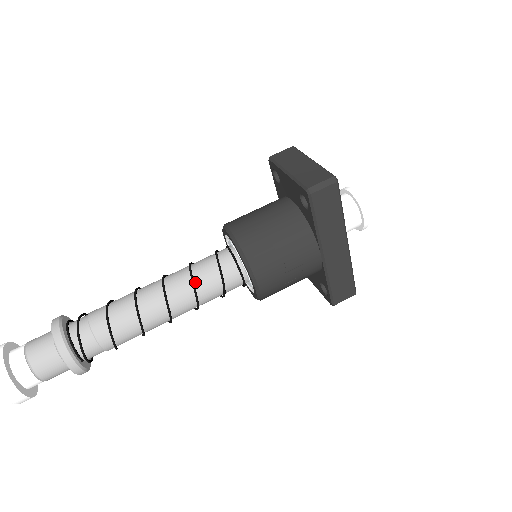
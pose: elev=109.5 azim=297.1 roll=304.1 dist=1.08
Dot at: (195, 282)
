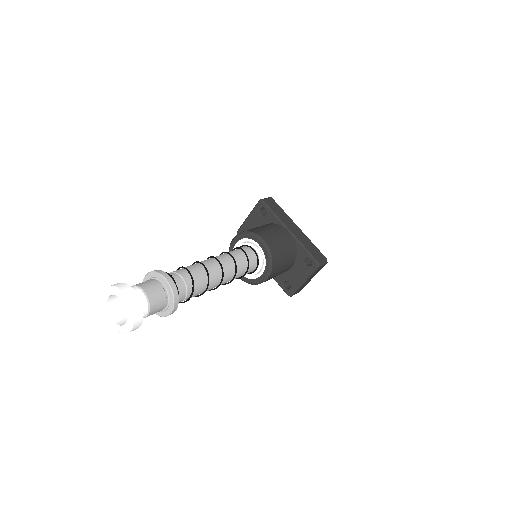
Dot at: (227, 253)
